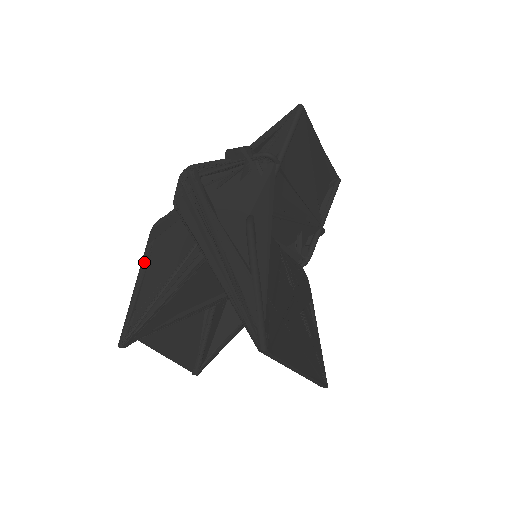
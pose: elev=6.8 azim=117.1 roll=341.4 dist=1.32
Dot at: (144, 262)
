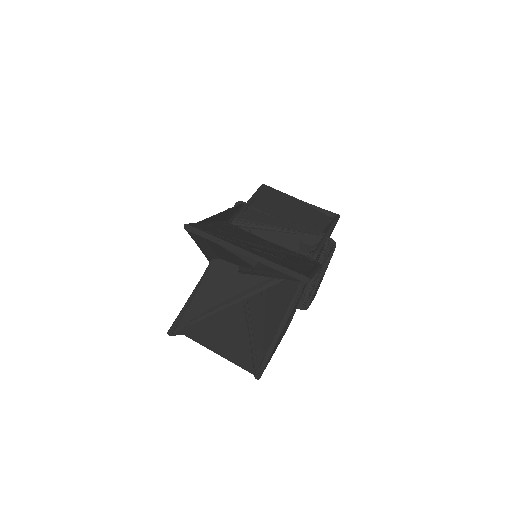
Dot at: occluded
